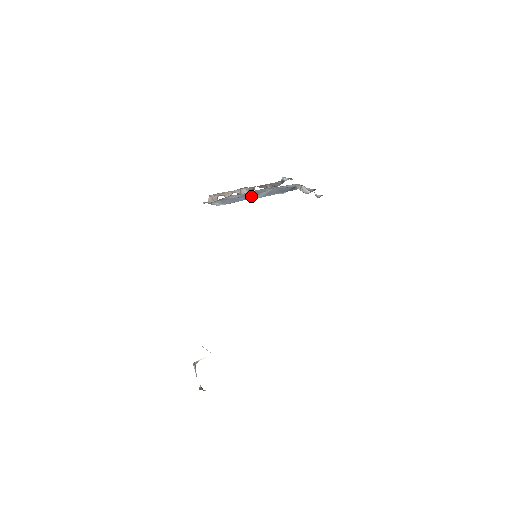
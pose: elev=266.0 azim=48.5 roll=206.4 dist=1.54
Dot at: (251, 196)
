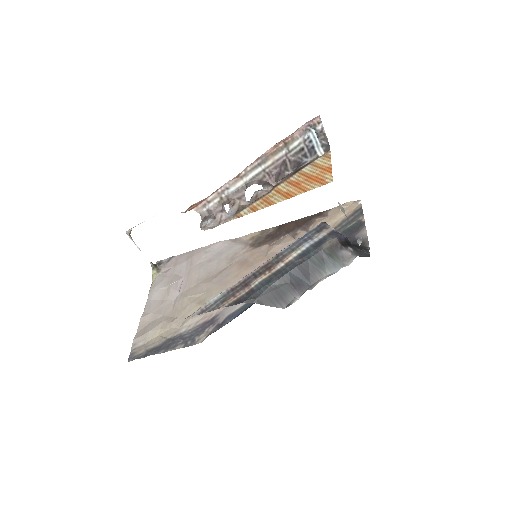
Dot at: occluded
